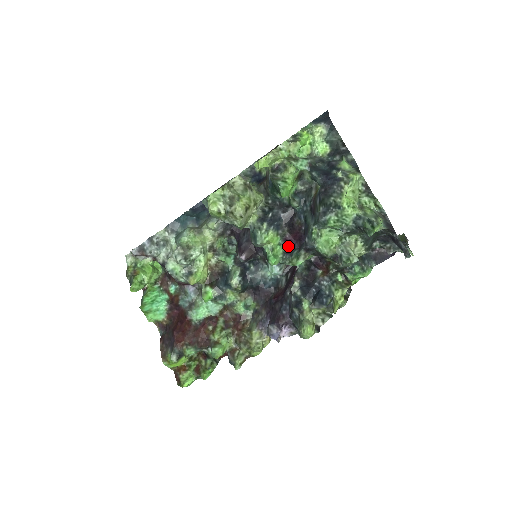
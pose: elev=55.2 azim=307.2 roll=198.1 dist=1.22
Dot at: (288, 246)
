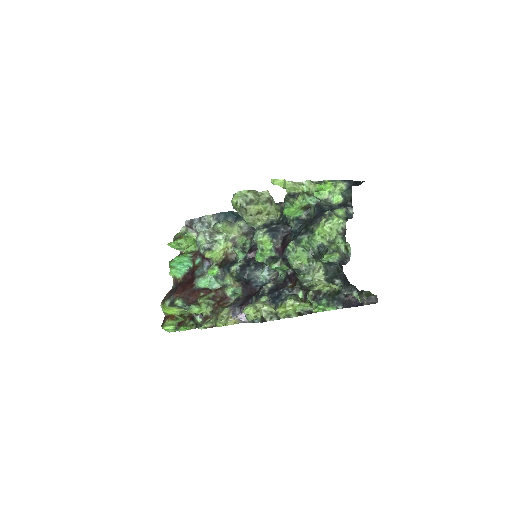
Dot at: (276, 255)
